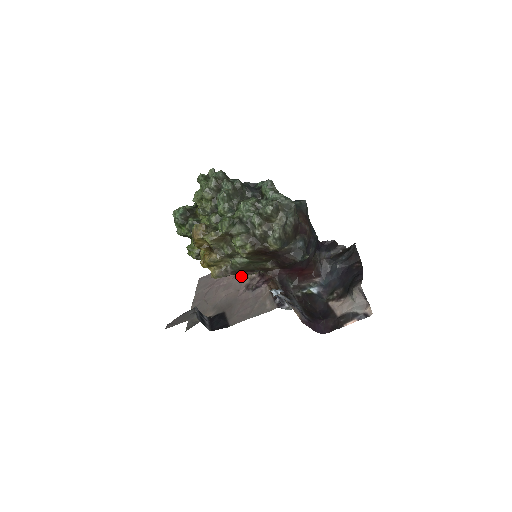
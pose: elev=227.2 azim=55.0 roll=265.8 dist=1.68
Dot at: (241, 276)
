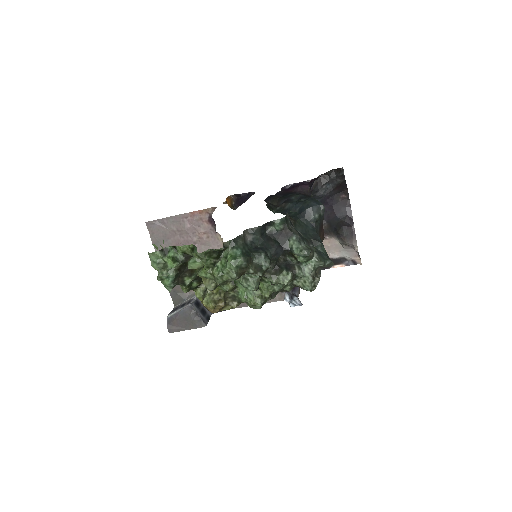
Dot at: (219, 240)
